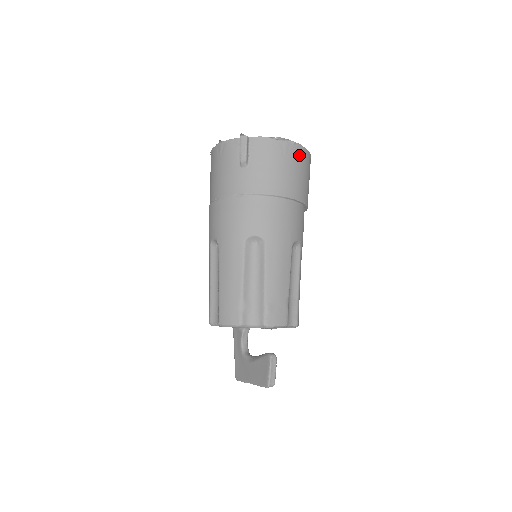
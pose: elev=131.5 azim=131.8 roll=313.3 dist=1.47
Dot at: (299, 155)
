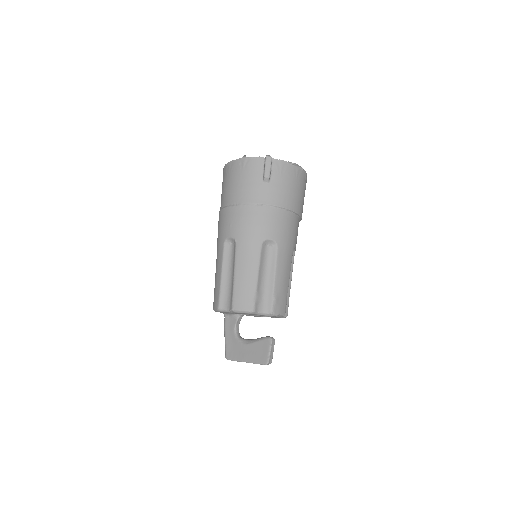
Dot at: (304, 179)
